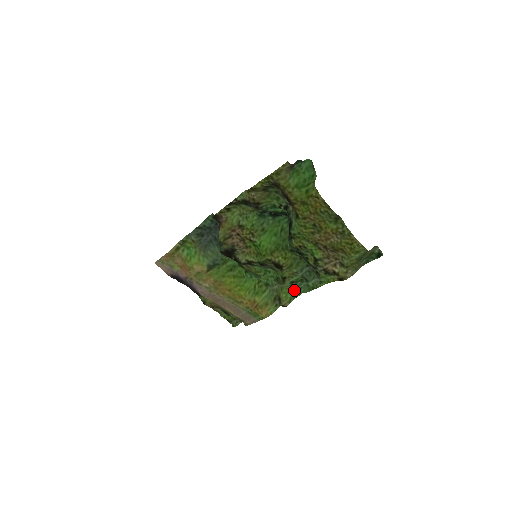
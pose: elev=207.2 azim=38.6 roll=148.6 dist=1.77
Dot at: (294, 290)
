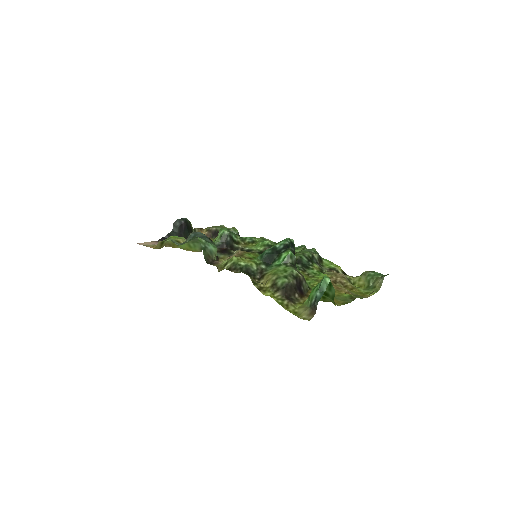
Dot at: occluded
